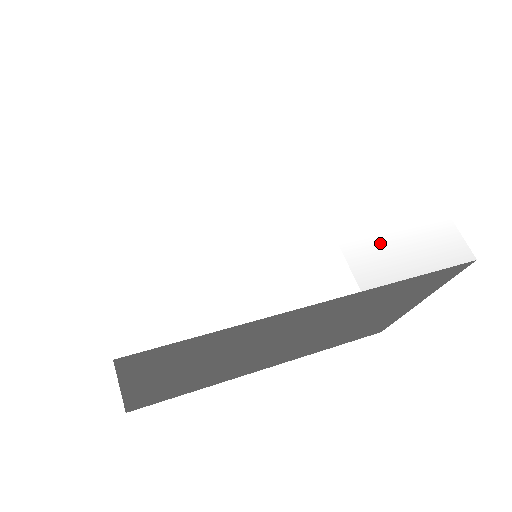
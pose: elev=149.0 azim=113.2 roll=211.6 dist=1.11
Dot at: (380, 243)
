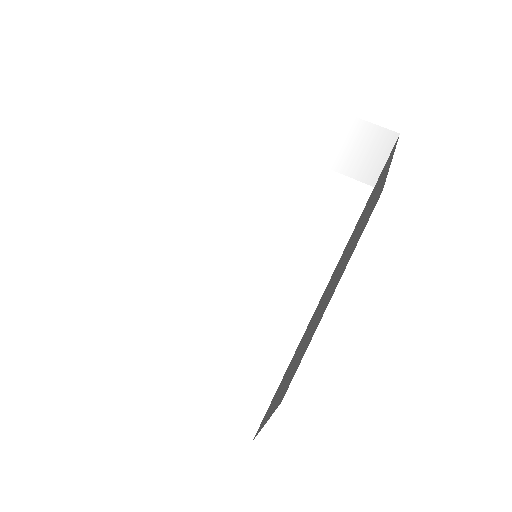
Dot at: (325, 199)
